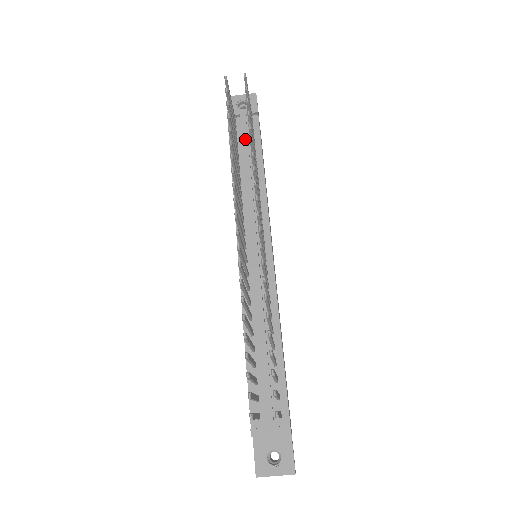
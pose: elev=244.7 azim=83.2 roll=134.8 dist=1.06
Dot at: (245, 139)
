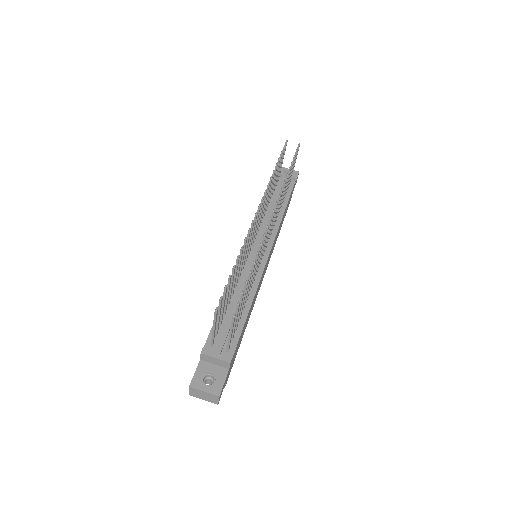
Dot at: occluded
